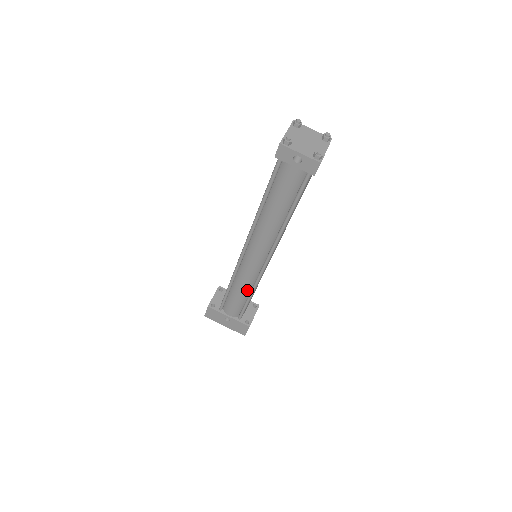
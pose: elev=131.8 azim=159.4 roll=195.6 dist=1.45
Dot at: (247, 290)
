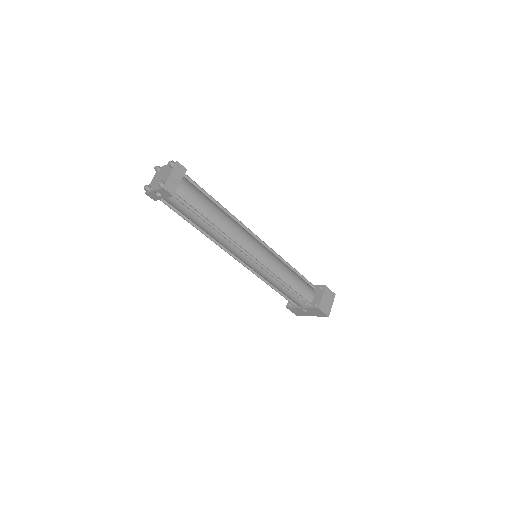
Dot at: (278, 283)
